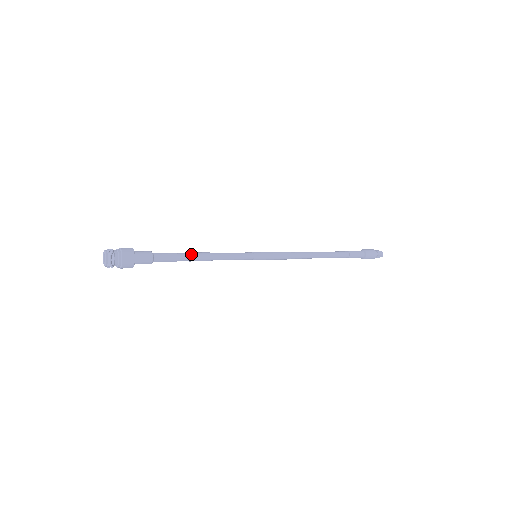
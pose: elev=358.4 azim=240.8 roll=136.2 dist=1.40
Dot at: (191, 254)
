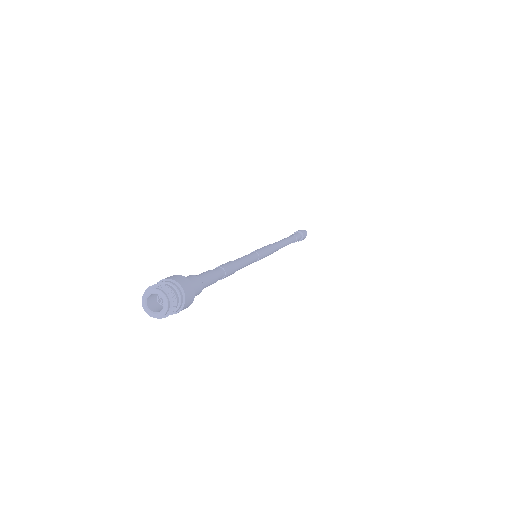
Dot at: (225, 269)
